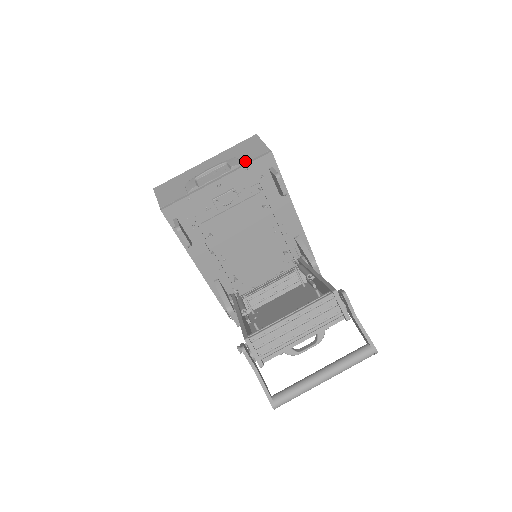
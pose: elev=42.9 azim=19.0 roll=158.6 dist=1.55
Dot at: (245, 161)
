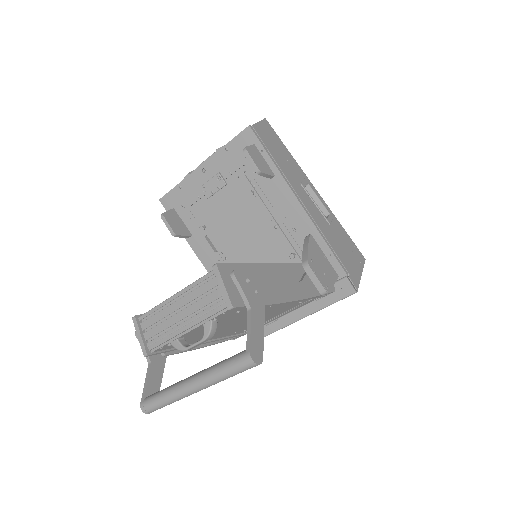
Dot at: occluded
